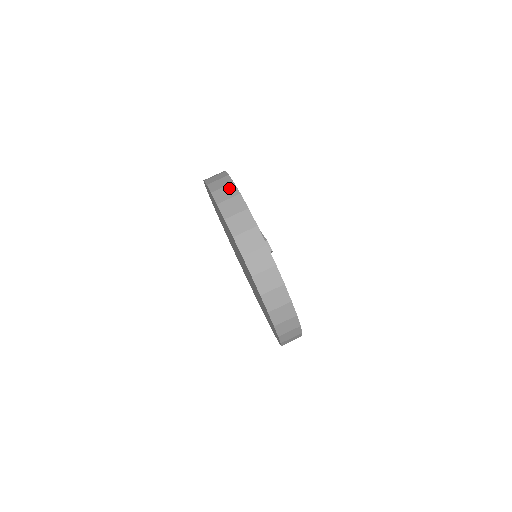
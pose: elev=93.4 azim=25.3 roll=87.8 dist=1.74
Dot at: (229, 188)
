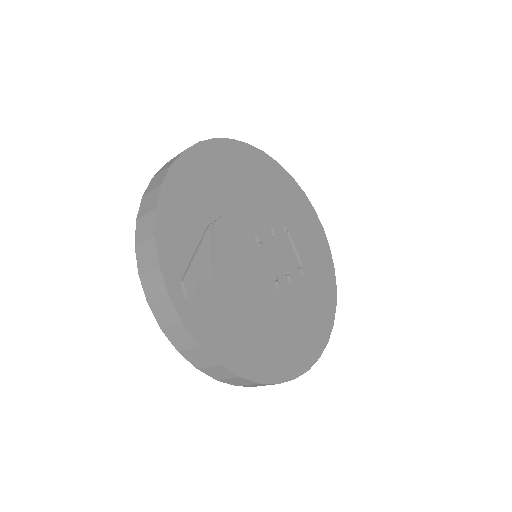
Dot at: (154, 194)
